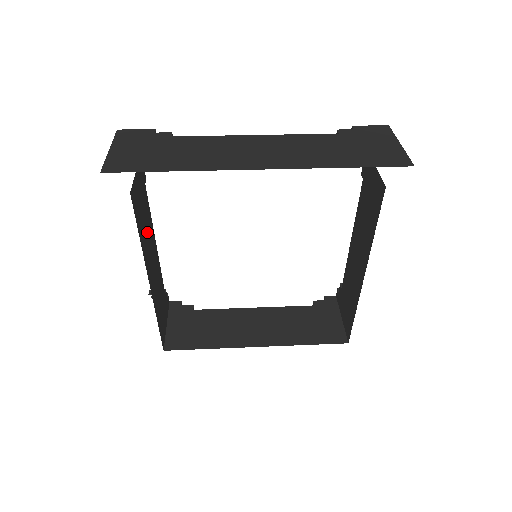
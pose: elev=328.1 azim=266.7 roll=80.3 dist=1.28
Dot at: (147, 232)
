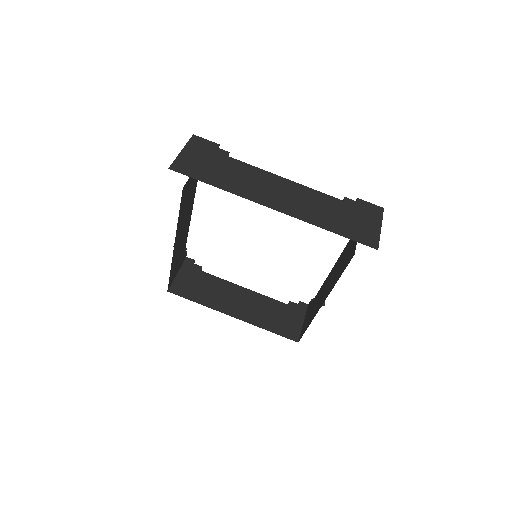
Dot at: (186, 210)
